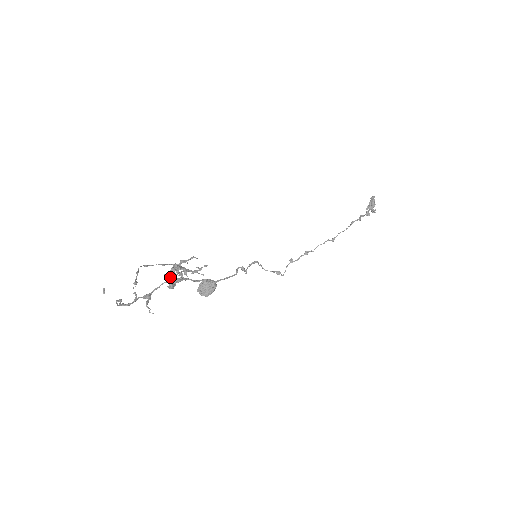
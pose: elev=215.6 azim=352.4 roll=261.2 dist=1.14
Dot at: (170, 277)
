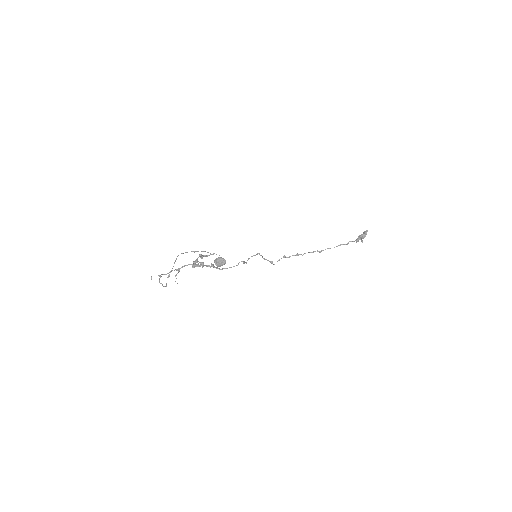
Dot at: (194, 263)
